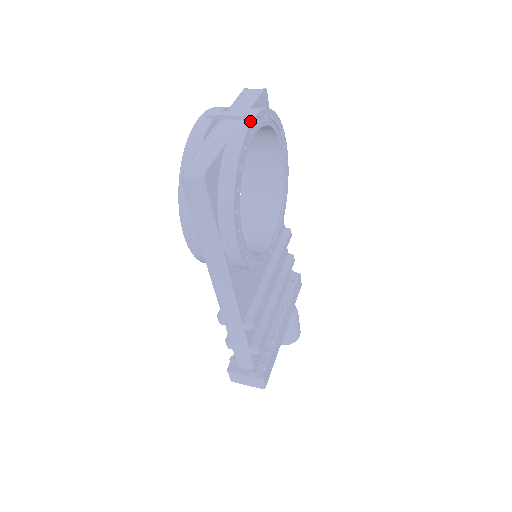
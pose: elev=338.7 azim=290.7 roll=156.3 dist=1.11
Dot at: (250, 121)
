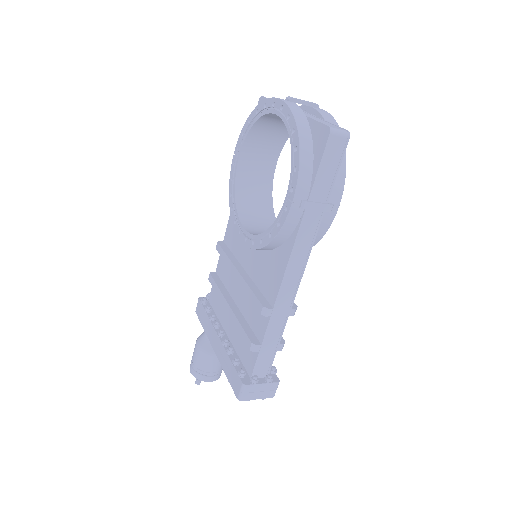
Dot at: occluded
